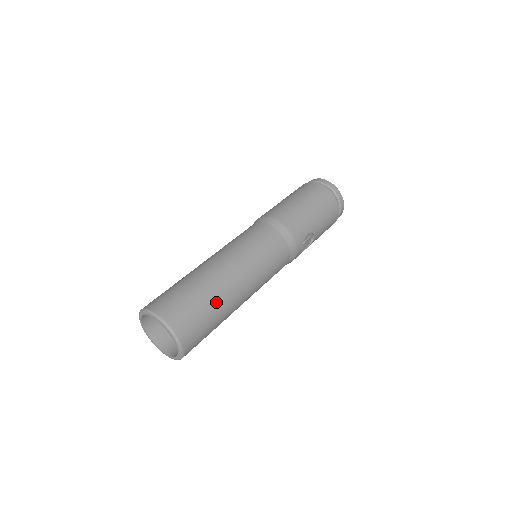
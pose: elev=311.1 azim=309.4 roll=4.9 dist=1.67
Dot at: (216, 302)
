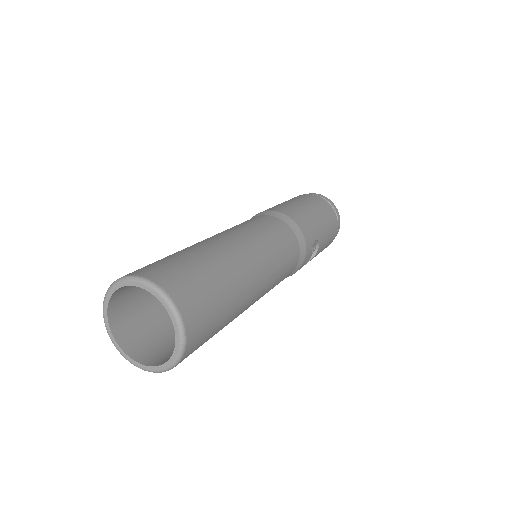
Dot at: (230, 285)
